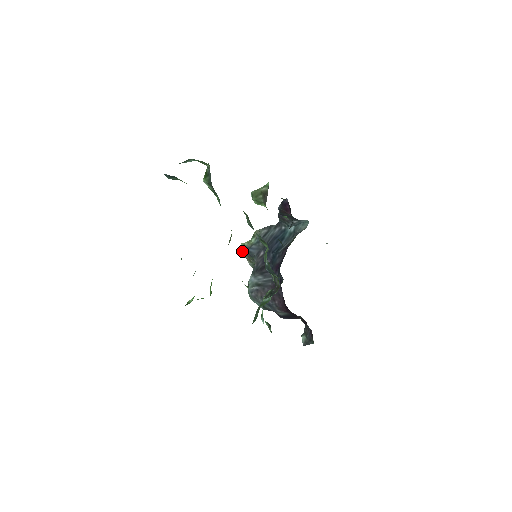
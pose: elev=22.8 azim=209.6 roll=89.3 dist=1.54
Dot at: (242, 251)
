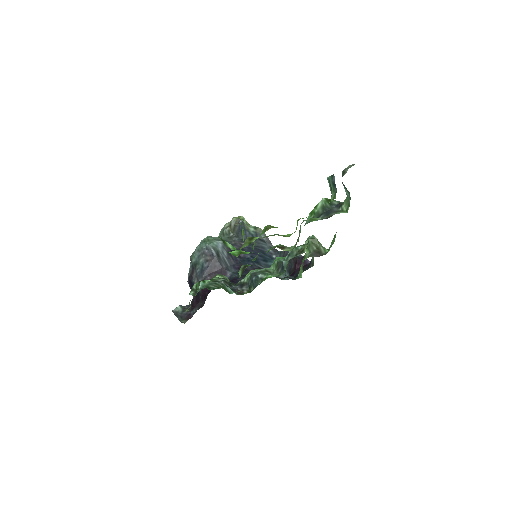
Dot at: (237, 220)
